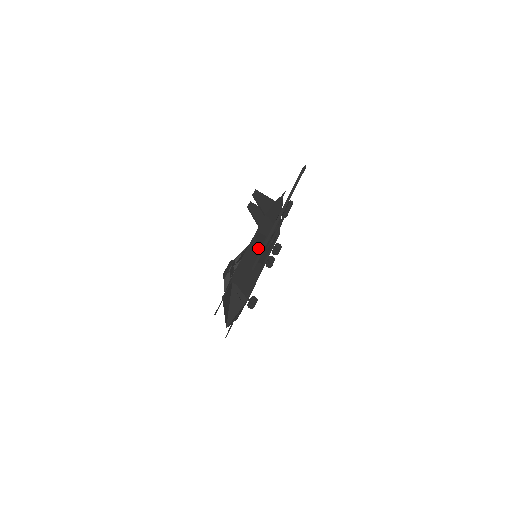
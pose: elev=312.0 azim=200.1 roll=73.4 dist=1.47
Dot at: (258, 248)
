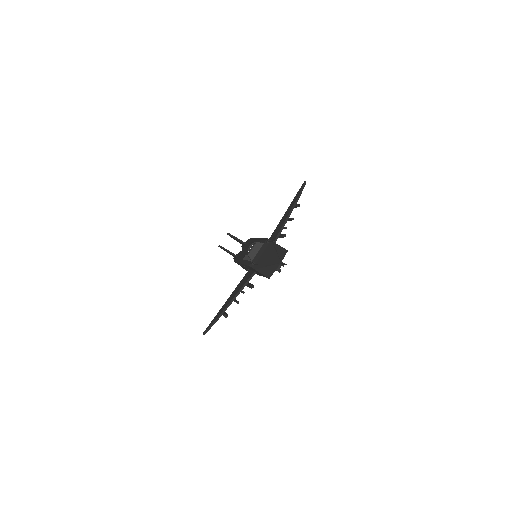
Dot at: occluded
